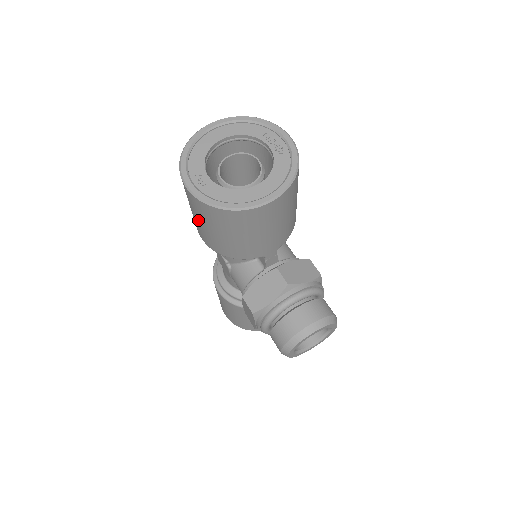
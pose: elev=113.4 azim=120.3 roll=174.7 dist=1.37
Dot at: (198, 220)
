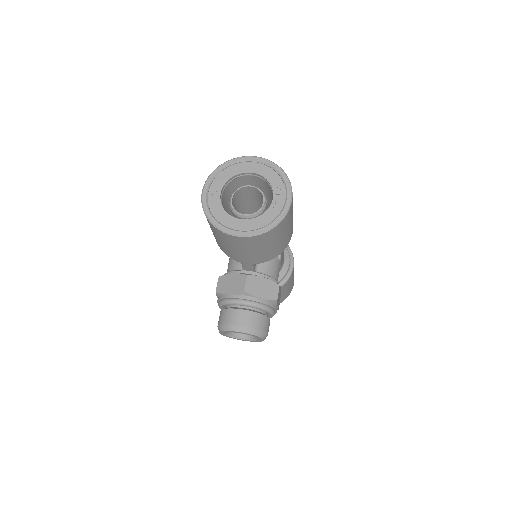
Dot at: occluded
